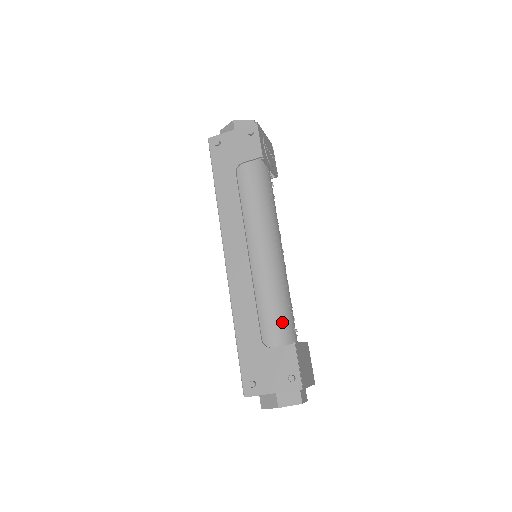
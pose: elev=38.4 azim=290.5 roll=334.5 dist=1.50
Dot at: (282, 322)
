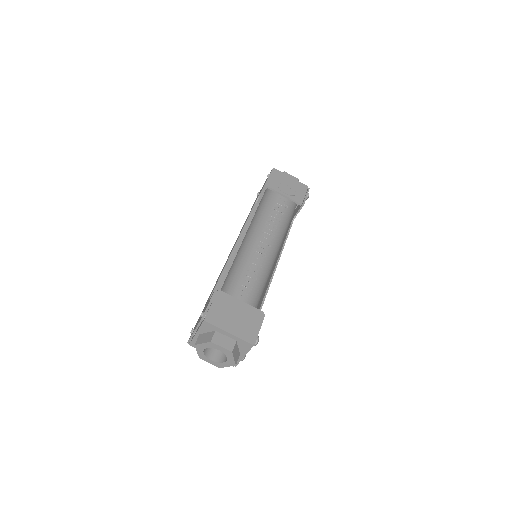
Dot at: (230, 285)
